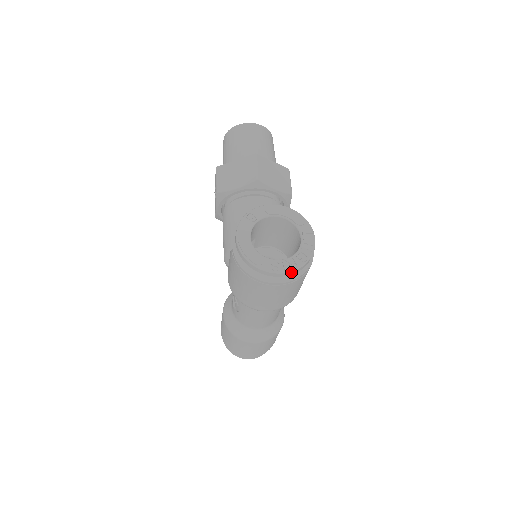
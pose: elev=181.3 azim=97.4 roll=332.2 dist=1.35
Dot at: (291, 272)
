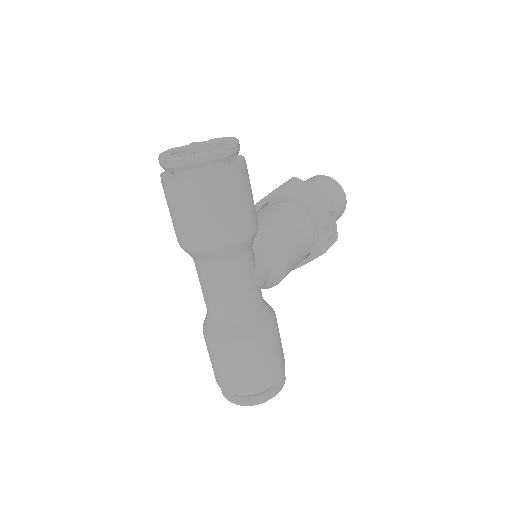
Dot at: (184, 160)
